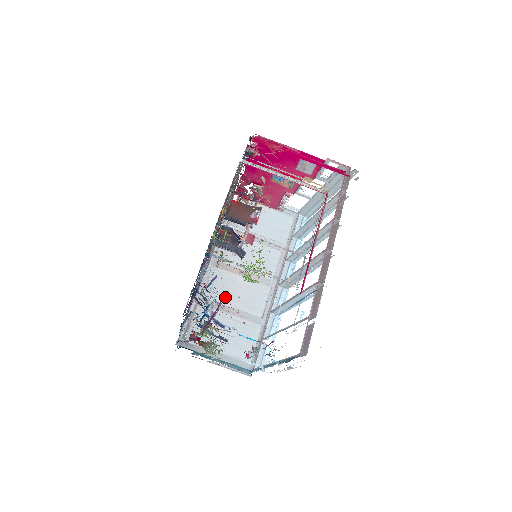
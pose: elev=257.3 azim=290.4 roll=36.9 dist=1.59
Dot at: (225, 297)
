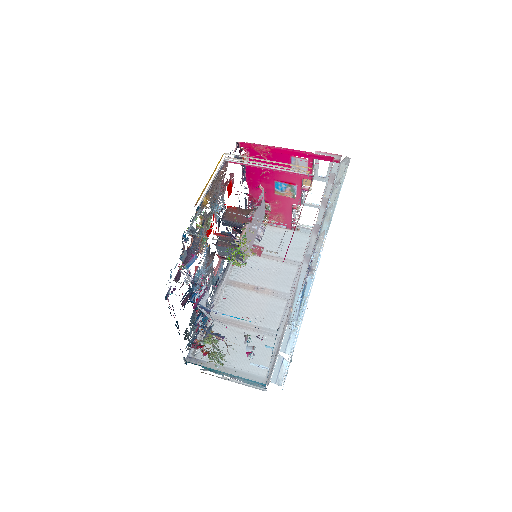
Dot at: (238, 313)
